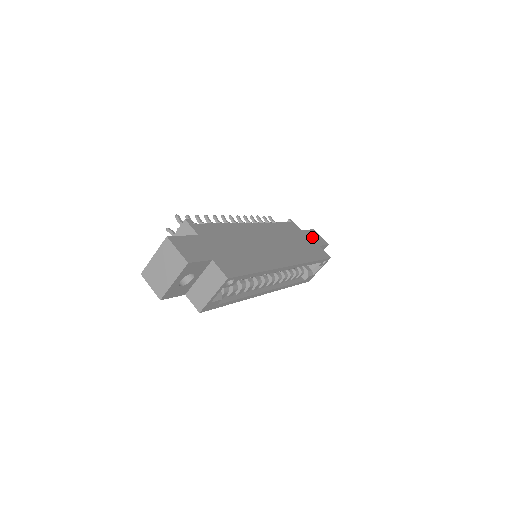
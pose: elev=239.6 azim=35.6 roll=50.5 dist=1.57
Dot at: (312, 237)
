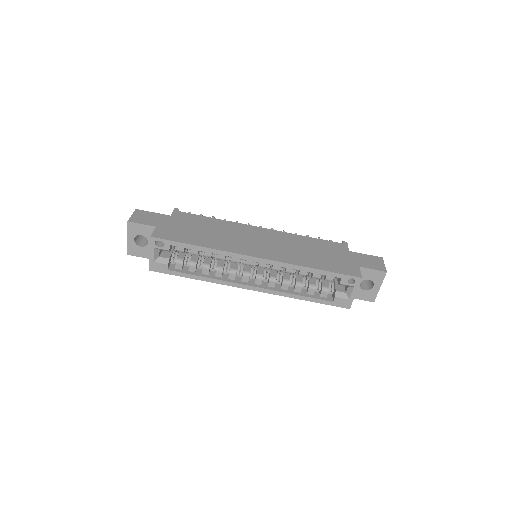
Dot at: (360, 259)
